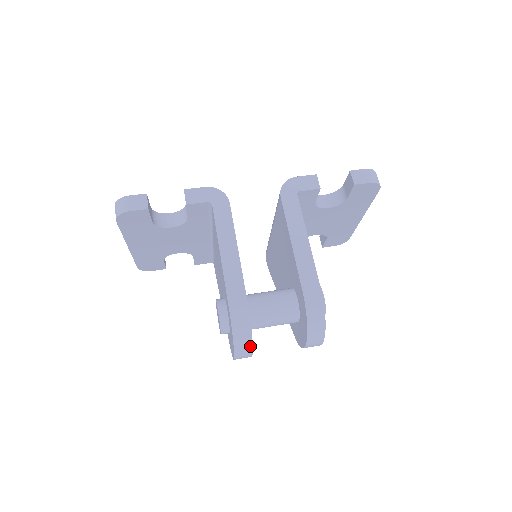
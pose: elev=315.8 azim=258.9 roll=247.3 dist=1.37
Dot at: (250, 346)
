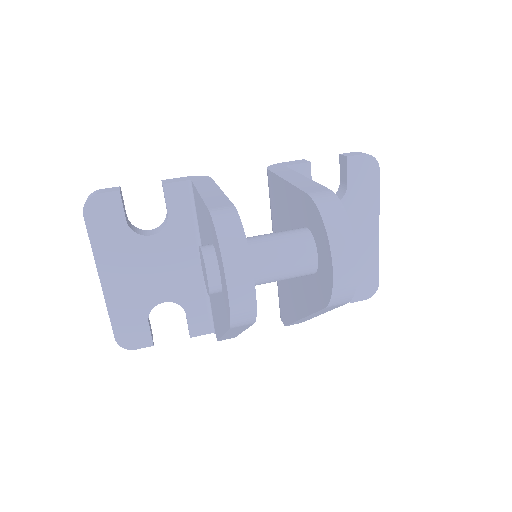
Dot at: (246, 255)
